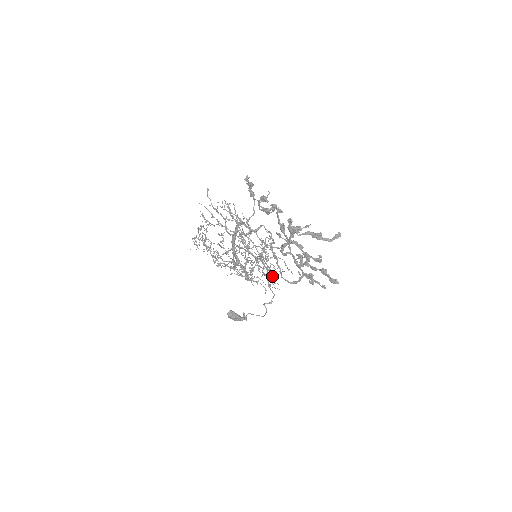
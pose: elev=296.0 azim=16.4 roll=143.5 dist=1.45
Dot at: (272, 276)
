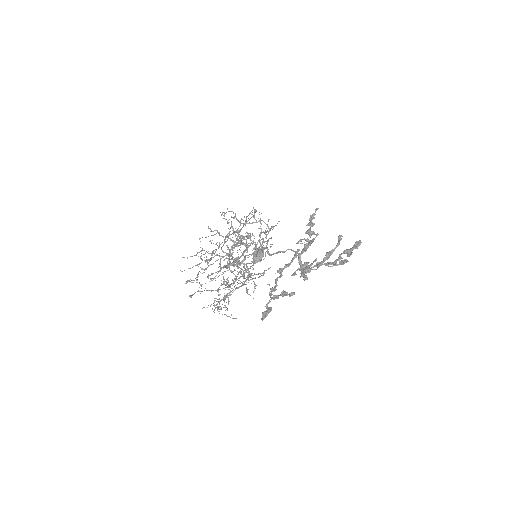
Dot at: occluded
